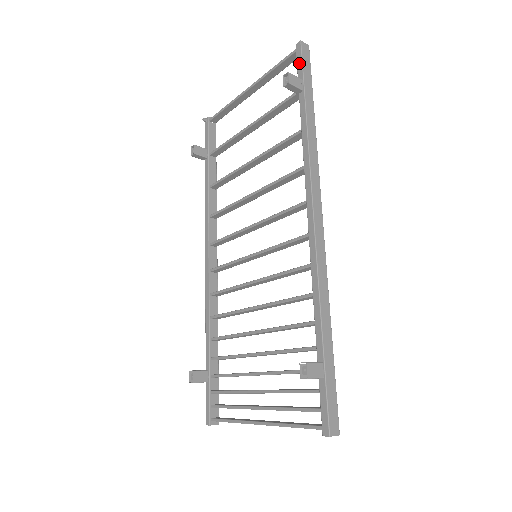
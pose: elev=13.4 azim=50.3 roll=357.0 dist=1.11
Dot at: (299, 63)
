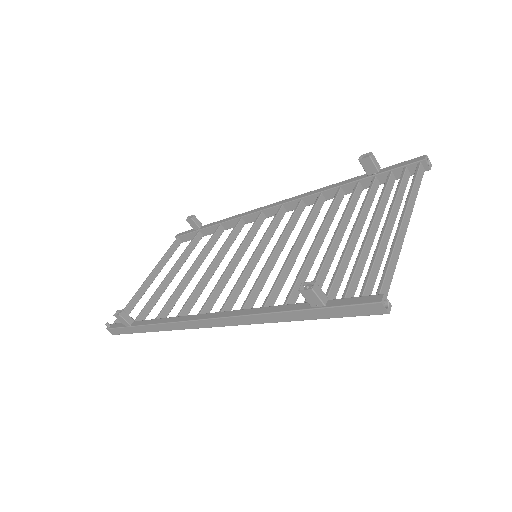
Dot at: (186, 232)
